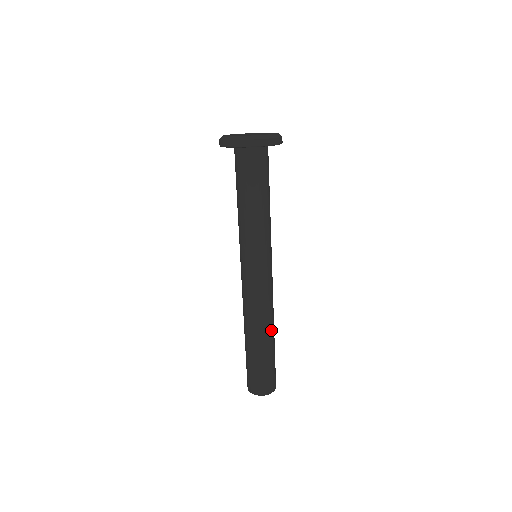
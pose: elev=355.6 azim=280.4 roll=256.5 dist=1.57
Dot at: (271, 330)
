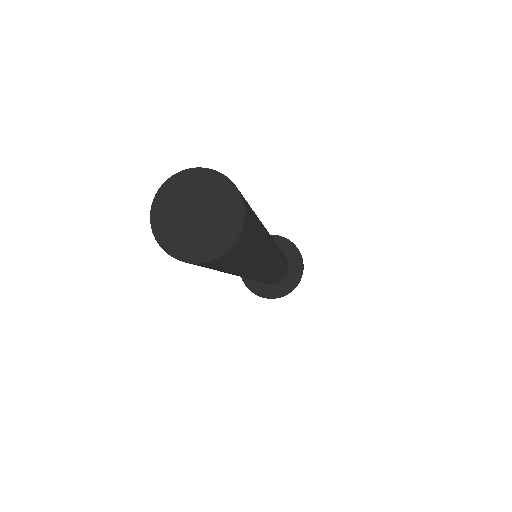
Dot at: occluded
